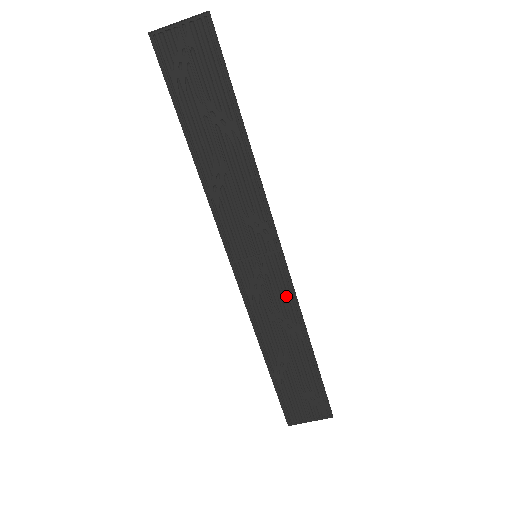
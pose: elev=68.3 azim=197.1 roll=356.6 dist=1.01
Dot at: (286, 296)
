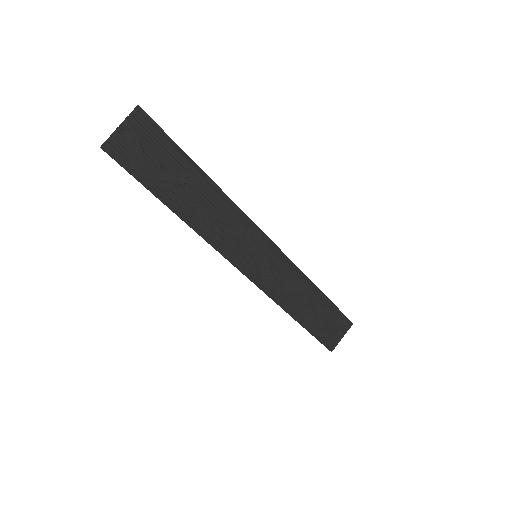
Dot at: (288, 268)
